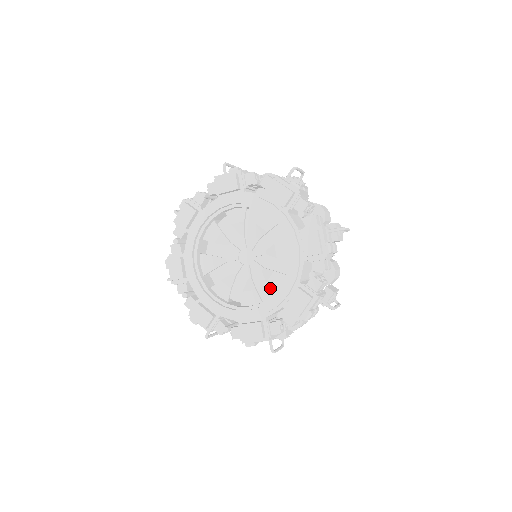
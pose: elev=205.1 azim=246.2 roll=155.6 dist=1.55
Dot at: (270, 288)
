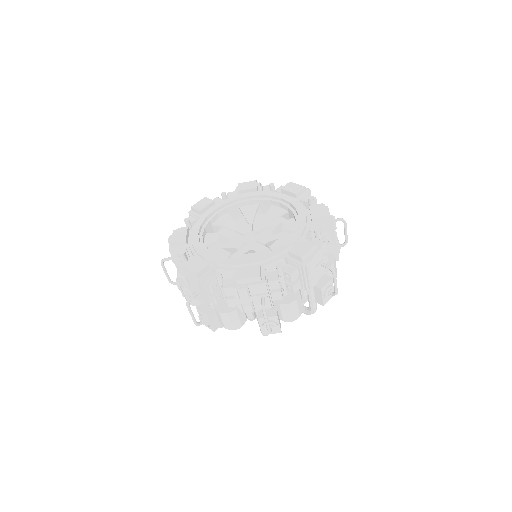
Dot at: occluded
